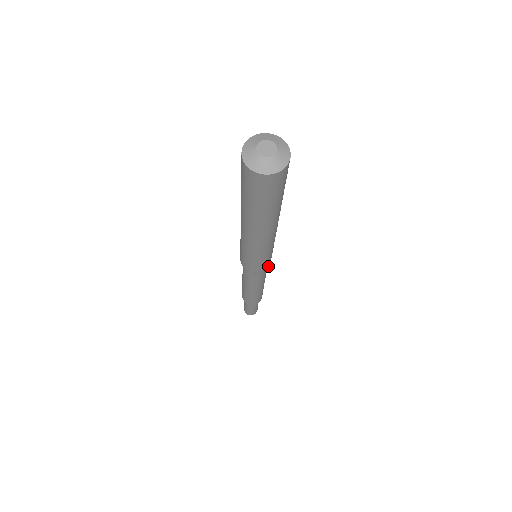
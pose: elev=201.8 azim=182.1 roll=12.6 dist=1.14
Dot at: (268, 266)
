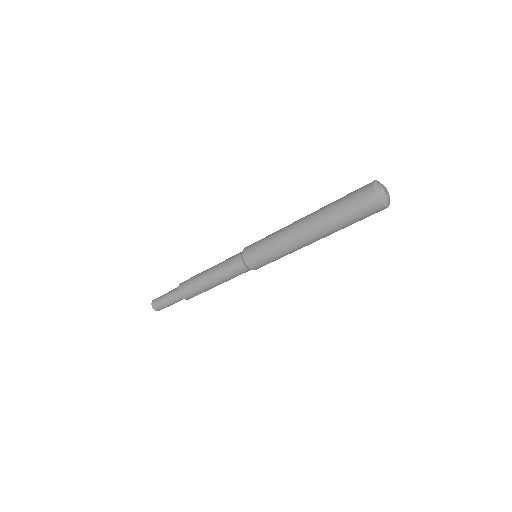
Dot at: occluded
